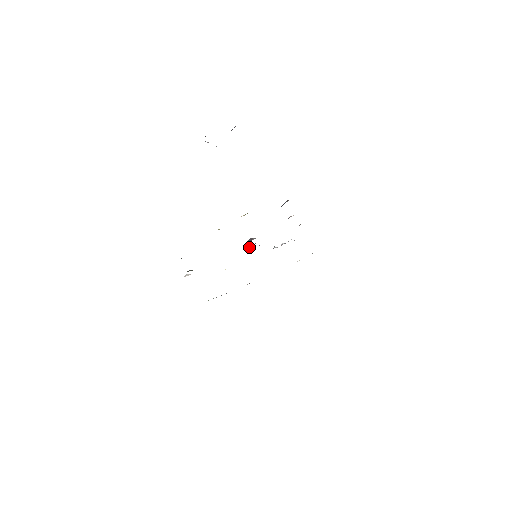
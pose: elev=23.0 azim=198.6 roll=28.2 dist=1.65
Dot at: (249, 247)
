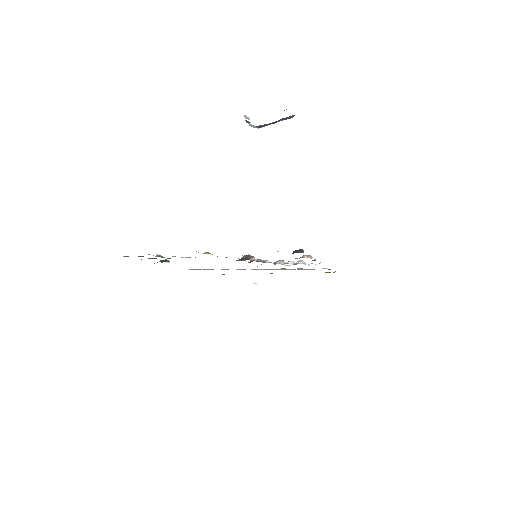
Dot at: occluded
